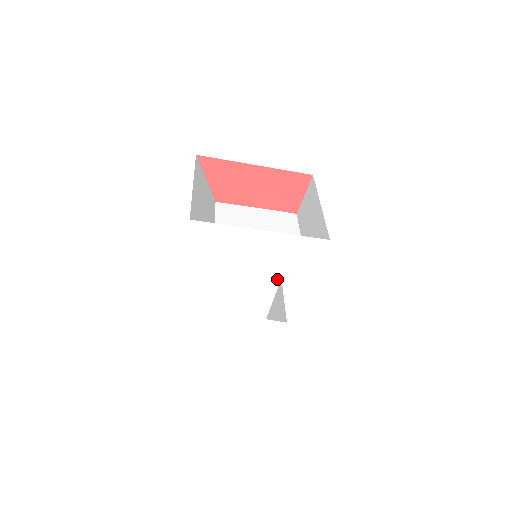
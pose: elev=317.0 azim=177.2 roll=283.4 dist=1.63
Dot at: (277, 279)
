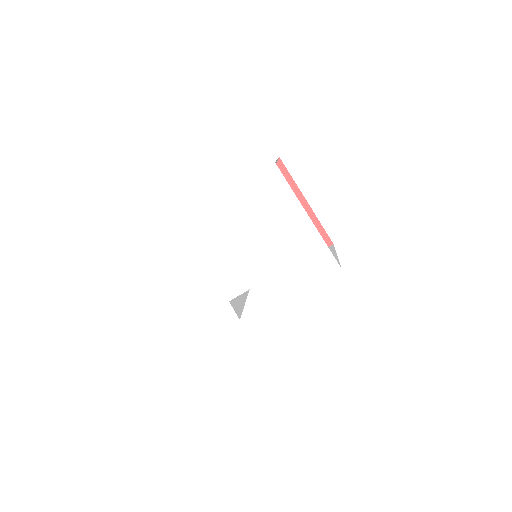
Dot at: (276, 269)
